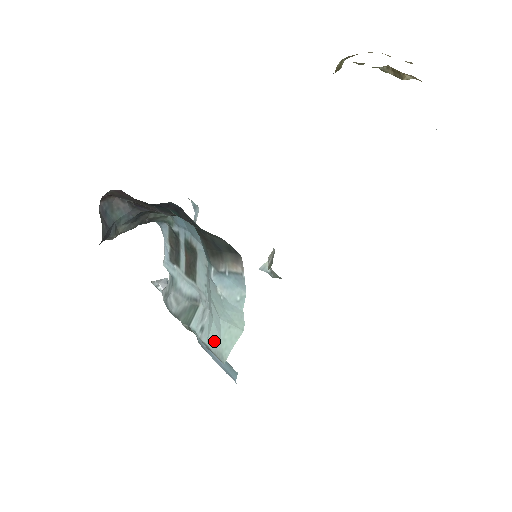
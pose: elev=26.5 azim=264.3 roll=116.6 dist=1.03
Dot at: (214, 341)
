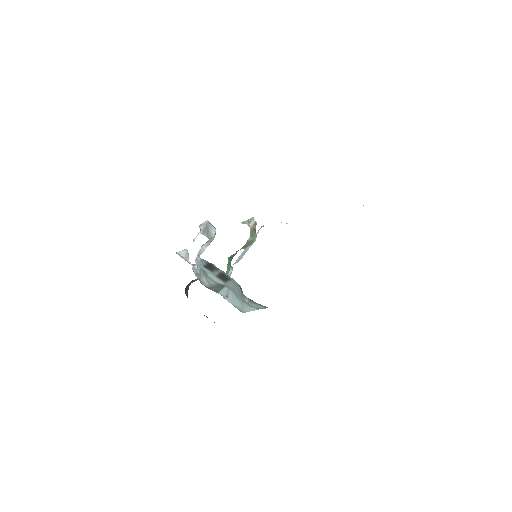
Dot at: (237, 305)
